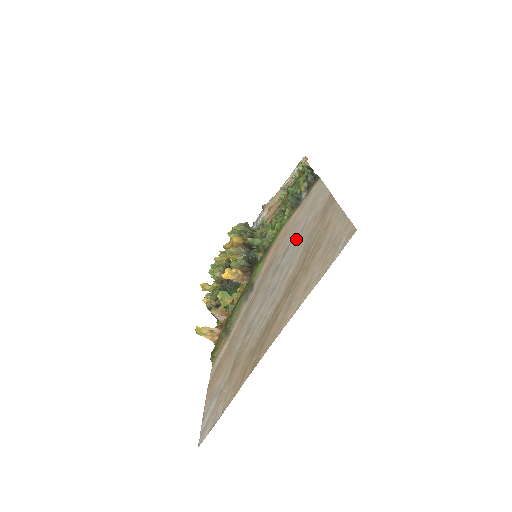
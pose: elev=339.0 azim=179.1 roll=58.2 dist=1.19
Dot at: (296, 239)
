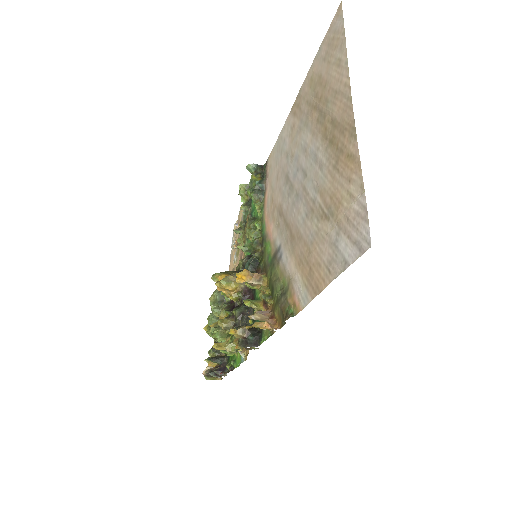
Dot at: (288, 160)
